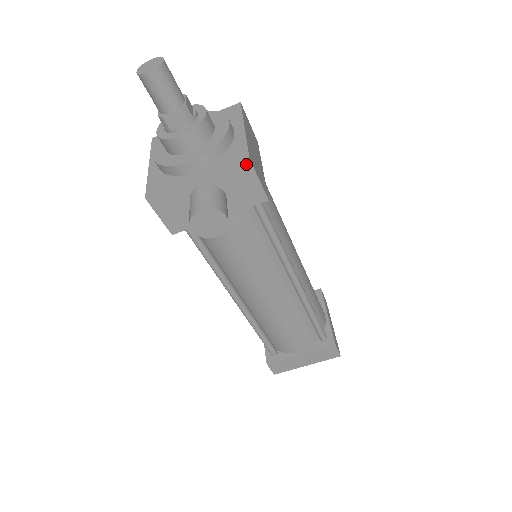
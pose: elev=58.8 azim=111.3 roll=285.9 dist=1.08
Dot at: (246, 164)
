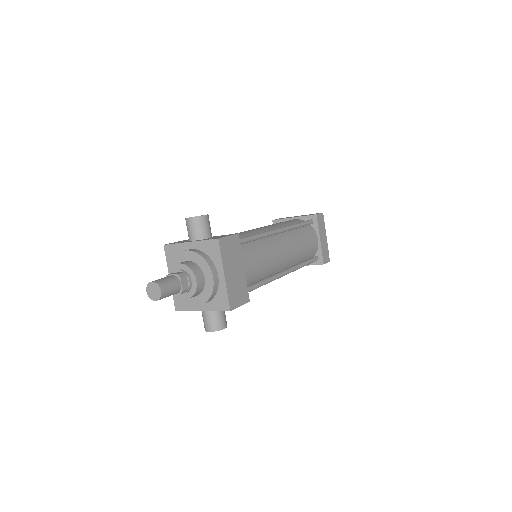
Dot at: (229, 310)
